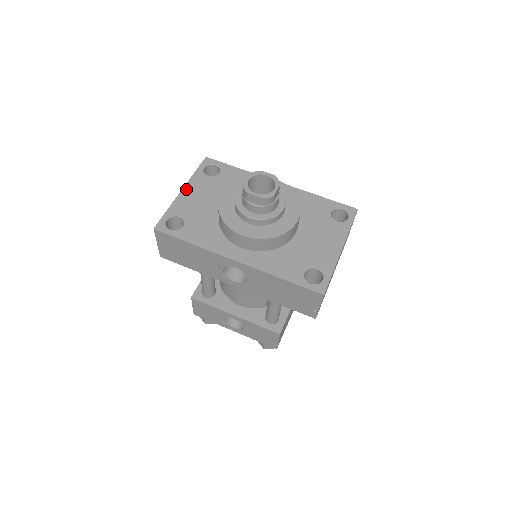
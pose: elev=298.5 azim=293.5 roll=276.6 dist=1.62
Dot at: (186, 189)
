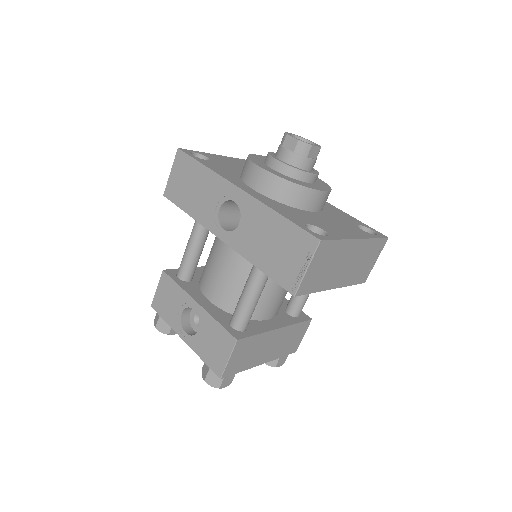
Dot at: (226, 157)
